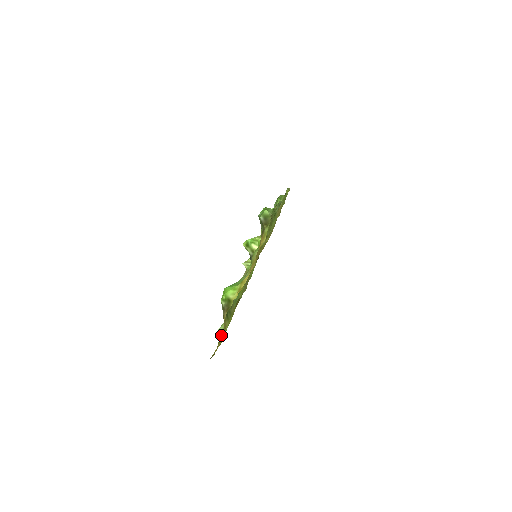
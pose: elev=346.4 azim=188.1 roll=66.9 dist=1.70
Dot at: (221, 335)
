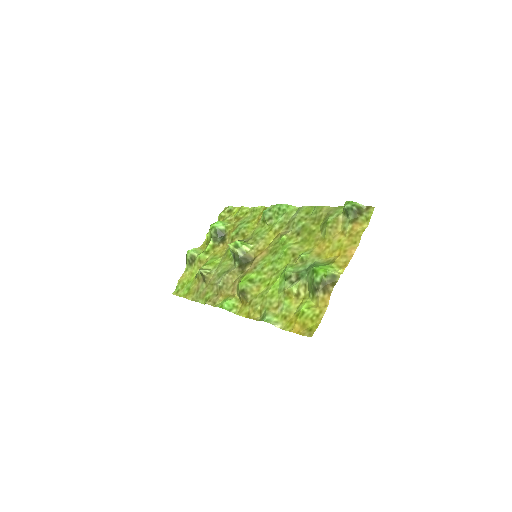
Dot at: (313, 312)
